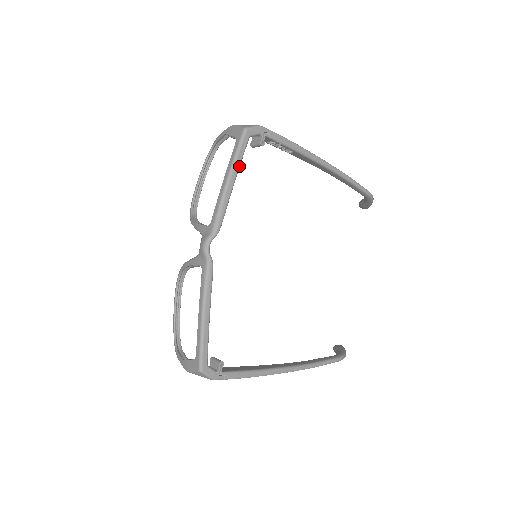
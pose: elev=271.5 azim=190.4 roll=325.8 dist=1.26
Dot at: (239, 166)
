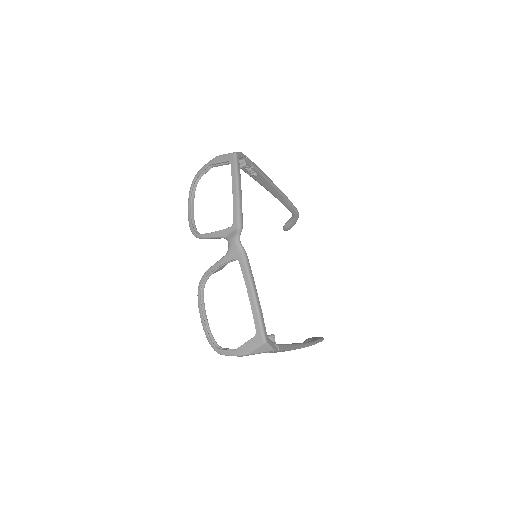
Dot at: (240, 179)
